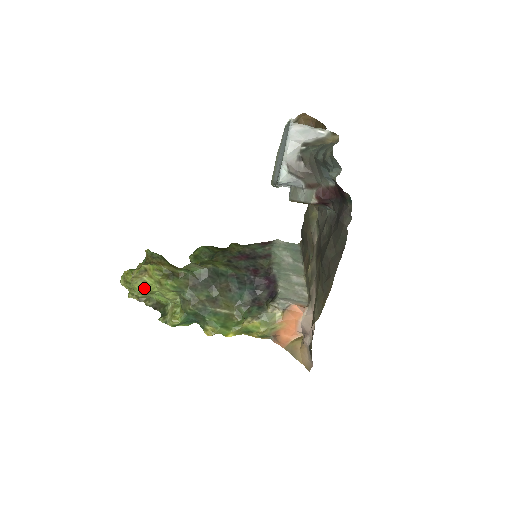
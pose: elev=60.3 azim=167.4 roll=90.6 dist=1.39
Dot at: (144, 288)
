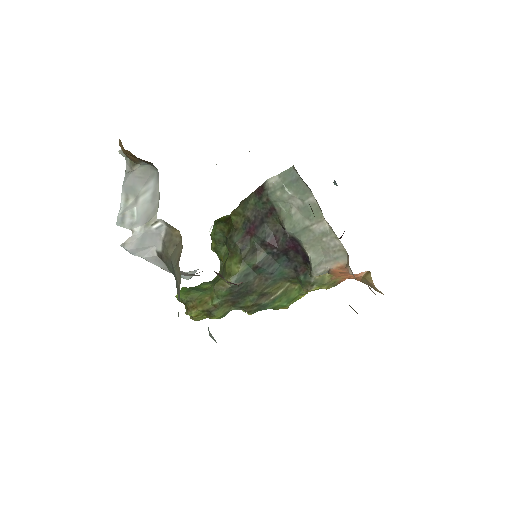
Dot at: occluded
